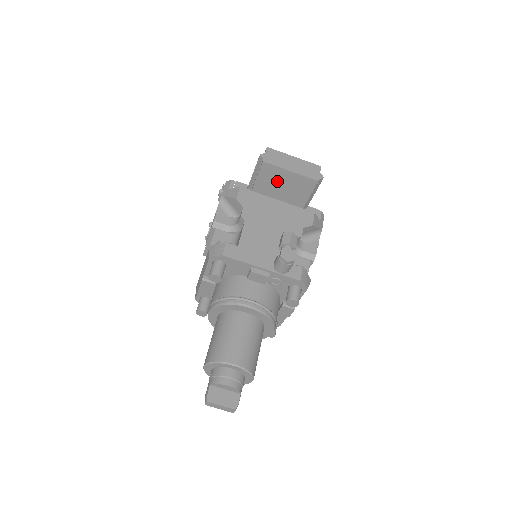
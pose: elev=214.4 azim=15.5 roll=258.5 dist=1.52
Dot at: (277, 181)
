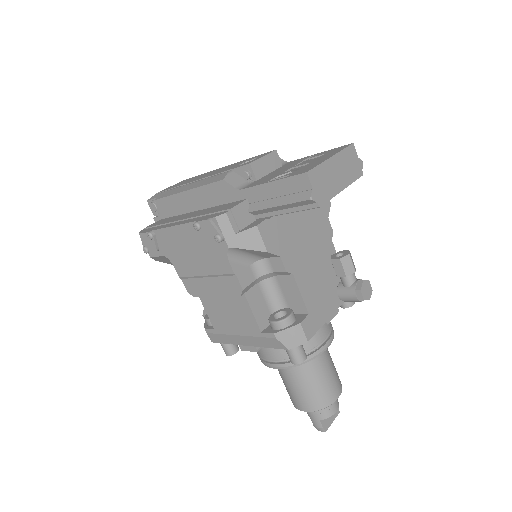
Dot at: occluded
